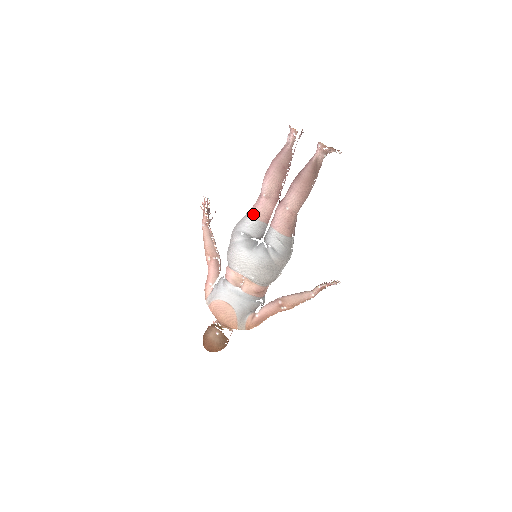
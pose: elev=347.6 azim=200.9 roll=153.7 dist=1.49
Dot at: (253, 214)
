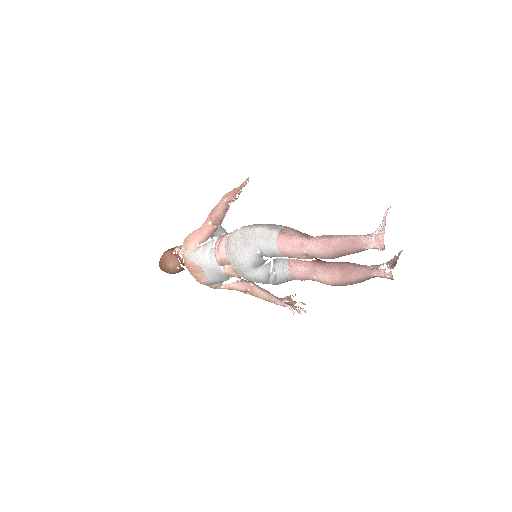
Dot at: (281, 249)
